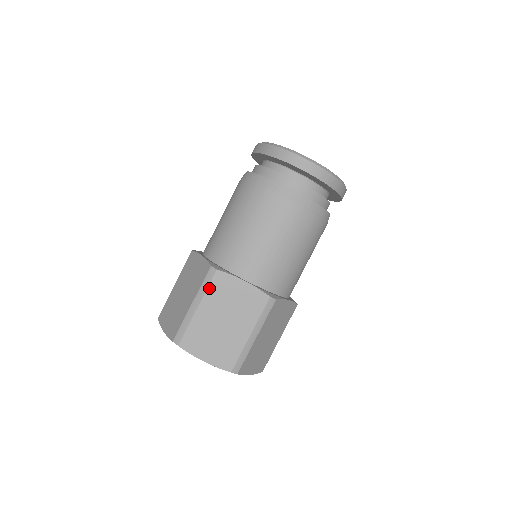
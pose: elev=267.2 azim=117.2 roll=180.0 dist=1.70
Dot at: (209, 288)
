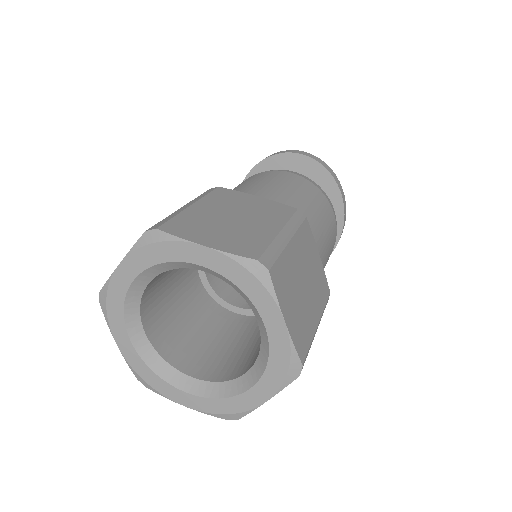
Dot at: (209, 195)
